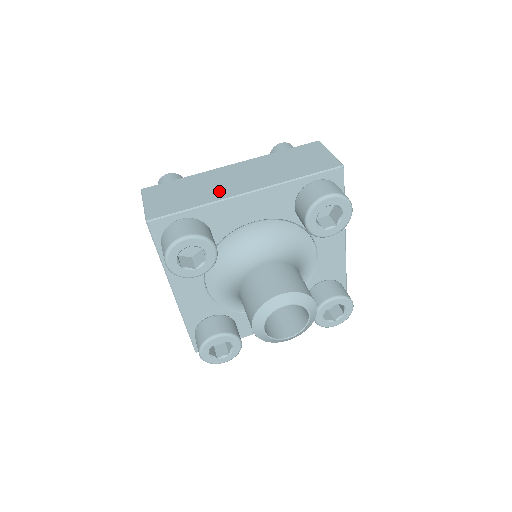
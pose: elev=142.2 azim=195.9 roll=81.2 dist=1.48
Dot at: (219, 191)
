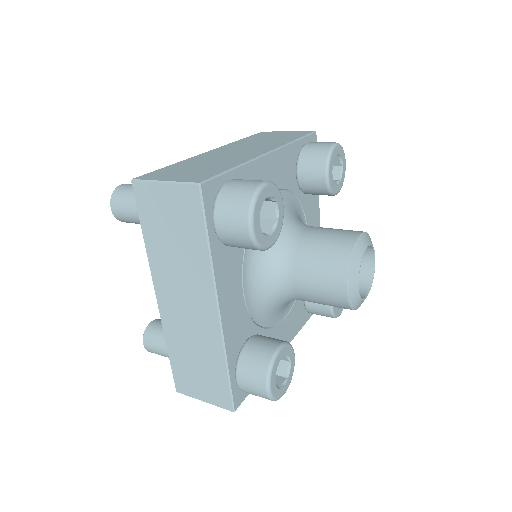
Dot at: (238, 157)
